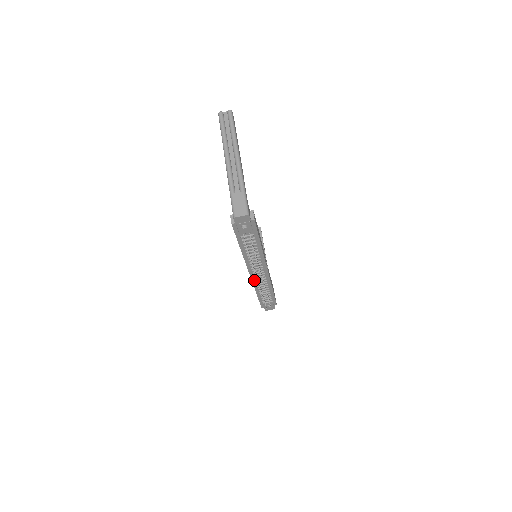
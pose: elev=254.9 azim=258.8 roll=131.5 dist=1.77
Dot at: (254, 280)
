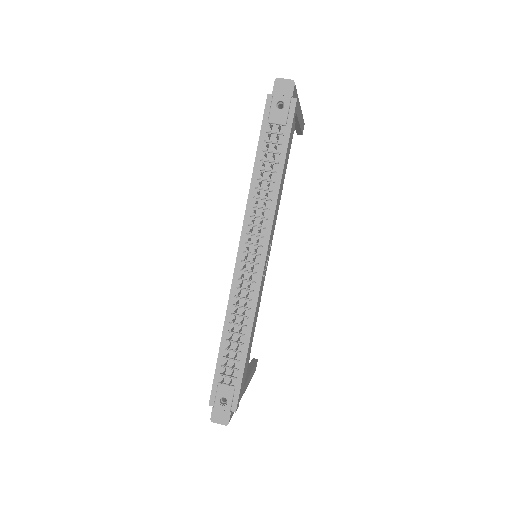
Dot at: (236, 281)
